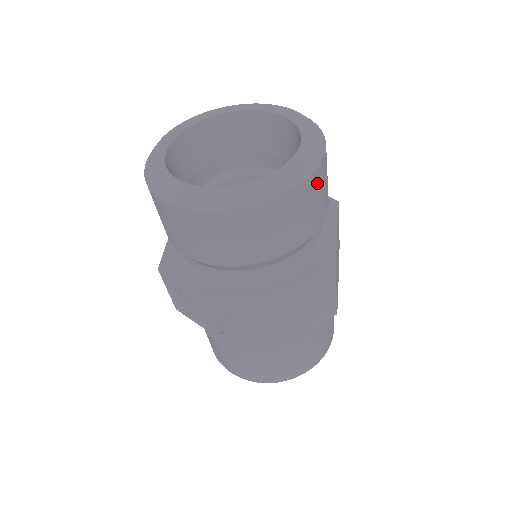
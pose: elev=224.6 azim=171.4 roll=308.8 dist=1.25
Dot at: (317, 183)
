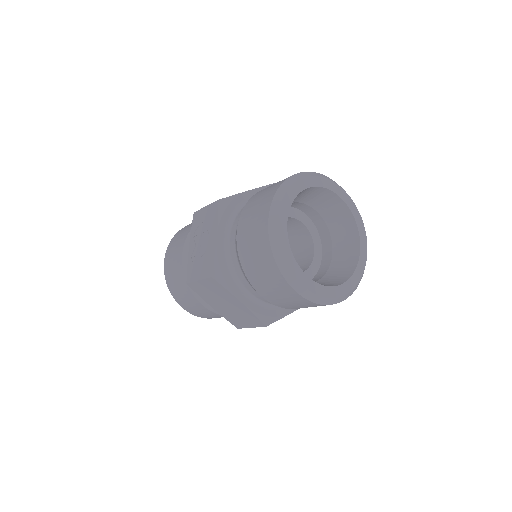
Dot at: occluded
